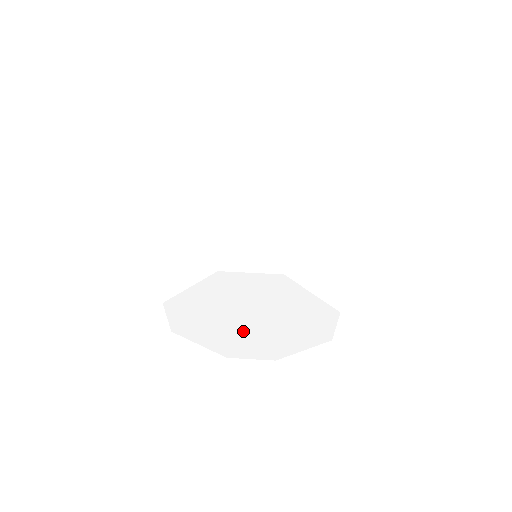
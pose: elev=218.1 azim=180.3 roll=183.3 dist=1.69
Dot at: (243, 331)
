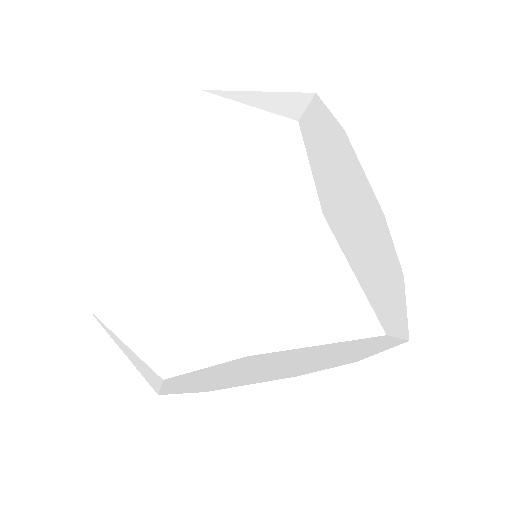
Dot at: (249, 375)
